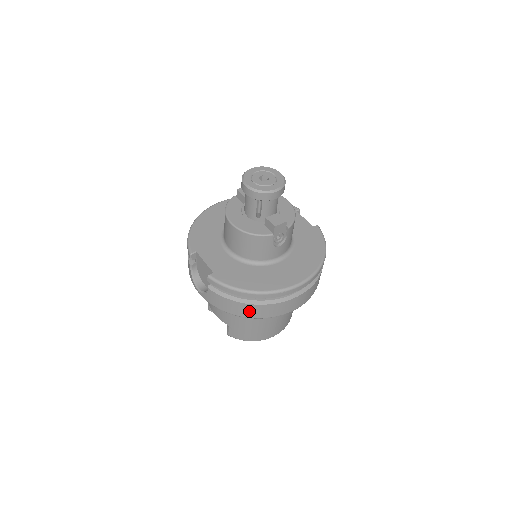
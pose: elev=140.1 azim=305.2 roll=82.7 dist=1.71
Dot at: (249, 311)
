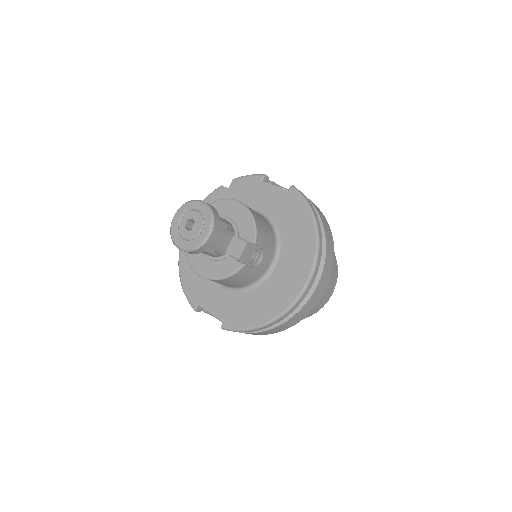
Dot at: (281, 328)
